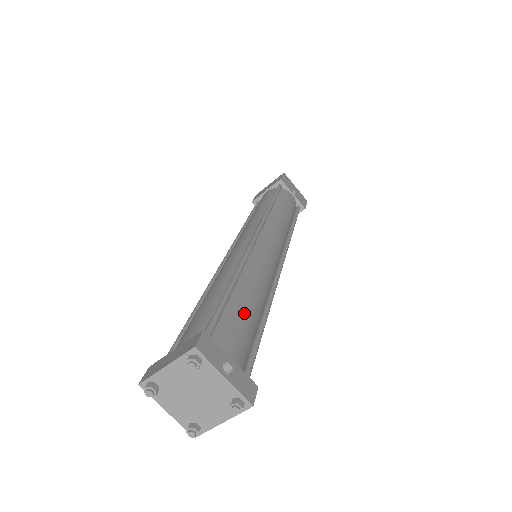
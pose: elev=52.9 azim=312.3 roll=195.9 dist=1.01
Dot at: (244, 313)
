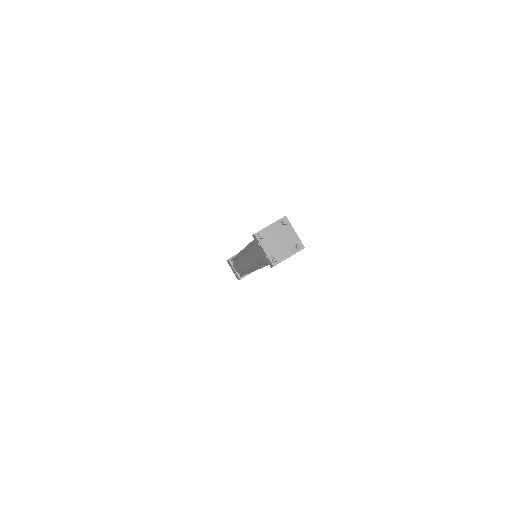
Dot at: occluded
